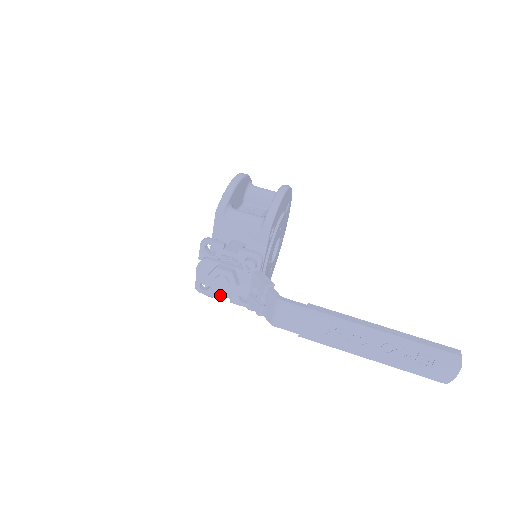
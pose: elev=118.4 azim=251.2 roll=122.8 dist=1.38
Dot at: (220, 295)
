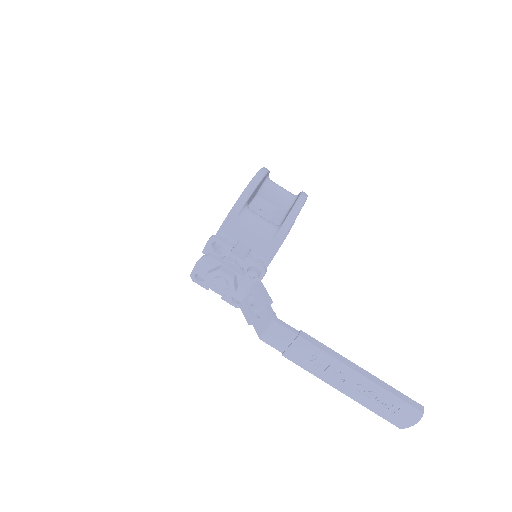
Dot at: occluded
